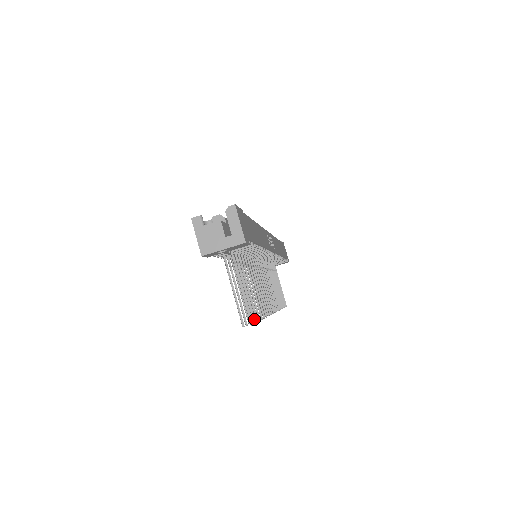
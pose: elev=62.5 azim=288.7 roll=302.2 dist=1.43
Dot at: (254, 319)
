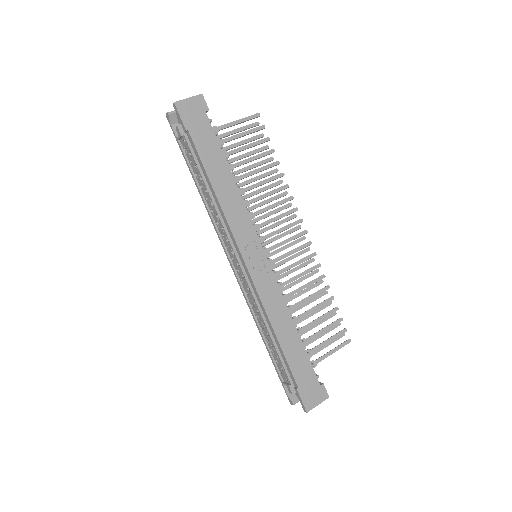
Dot at: occluded
